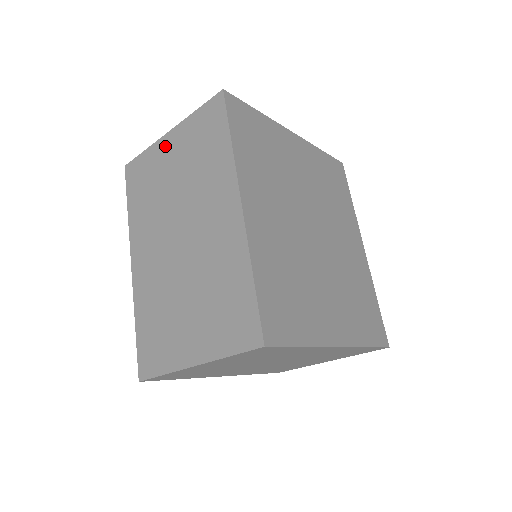
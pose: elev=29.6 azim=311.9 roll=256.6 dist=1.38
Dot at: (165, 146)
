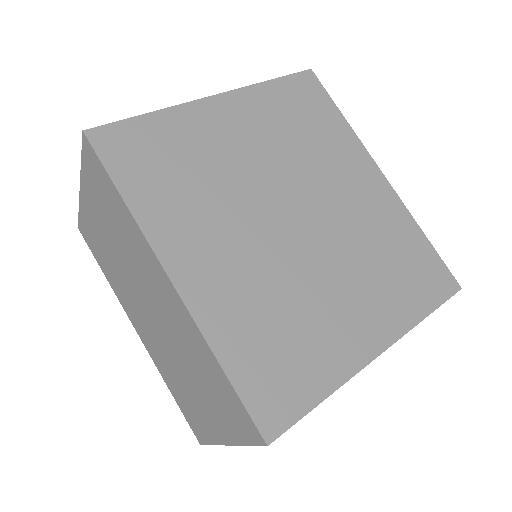
Dot at: (87, 206)
